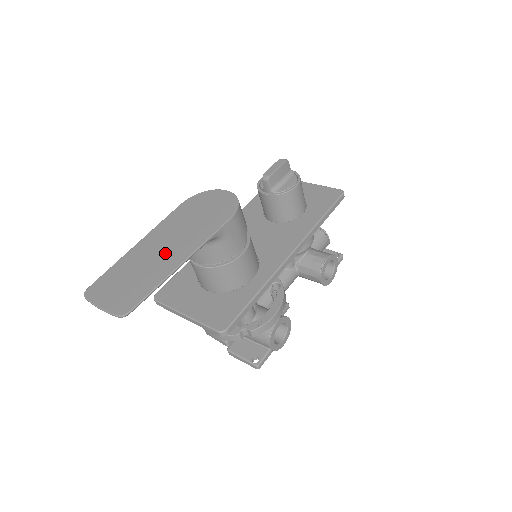
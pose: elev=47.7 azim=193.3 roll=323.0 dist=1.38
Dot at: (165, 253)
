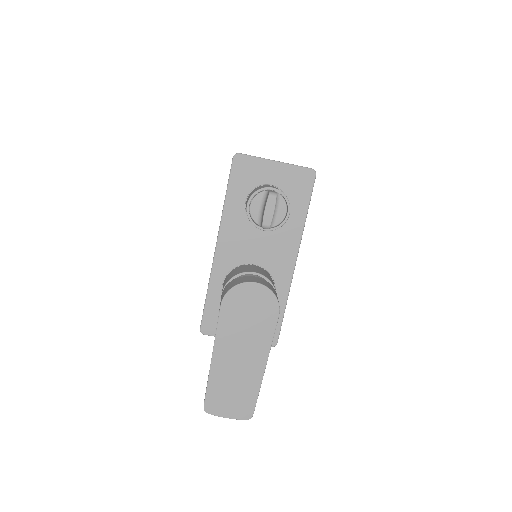
Dot at: (245, 364)
